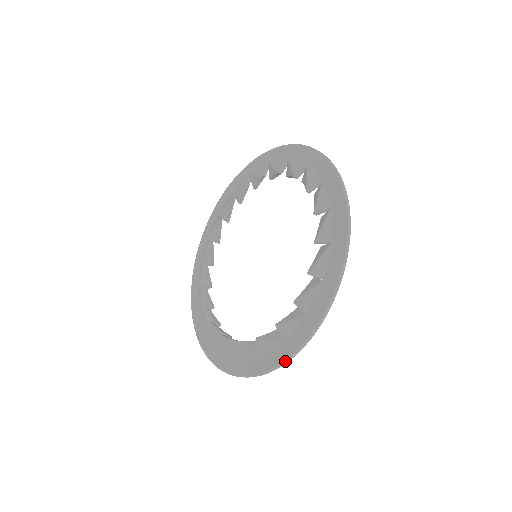
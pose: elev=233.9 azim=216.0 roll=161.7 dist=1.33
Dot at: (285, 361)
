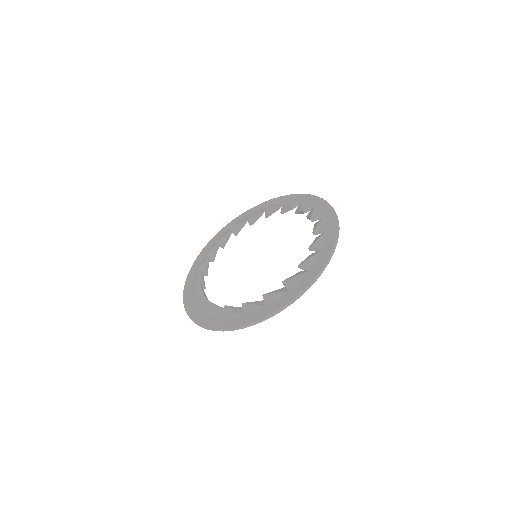
Dot at: (235, 328)
